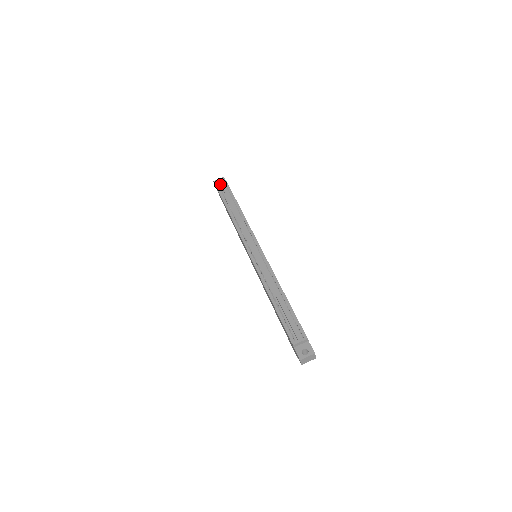
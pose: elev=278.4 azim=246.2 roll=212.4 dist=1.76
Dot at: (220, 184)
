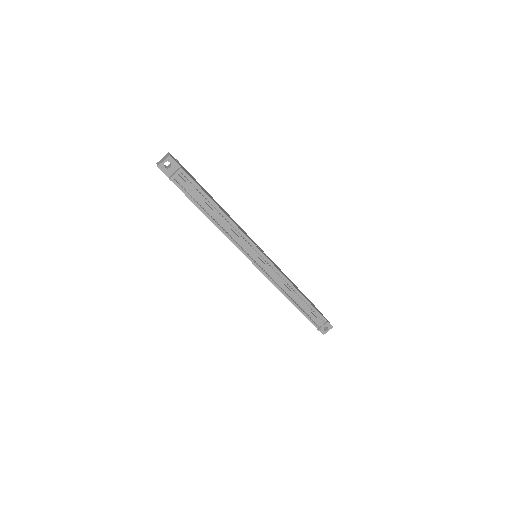
Dot at: (175, 176)
